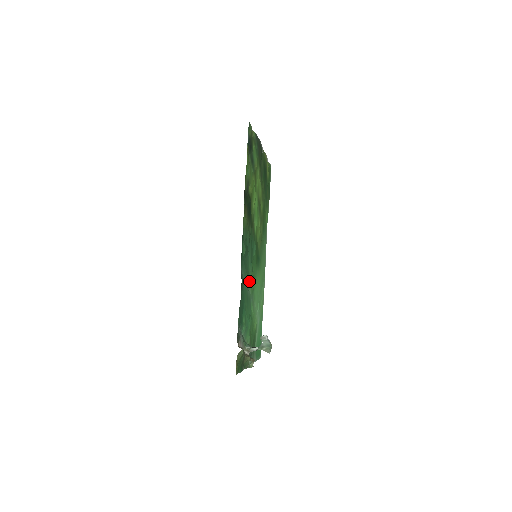
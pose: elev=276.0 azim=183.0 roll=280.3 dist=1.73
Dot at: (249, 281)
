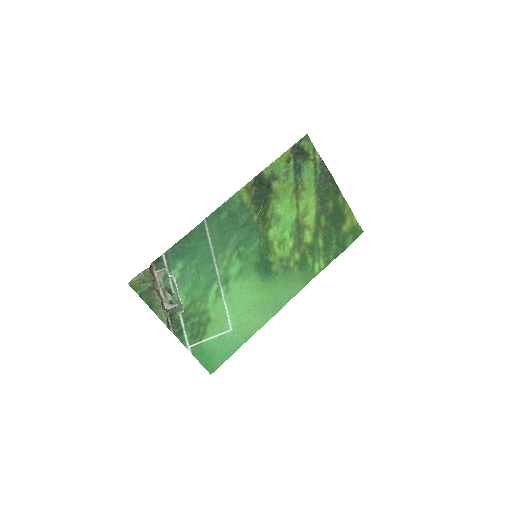
Dot at: (223, 256)
